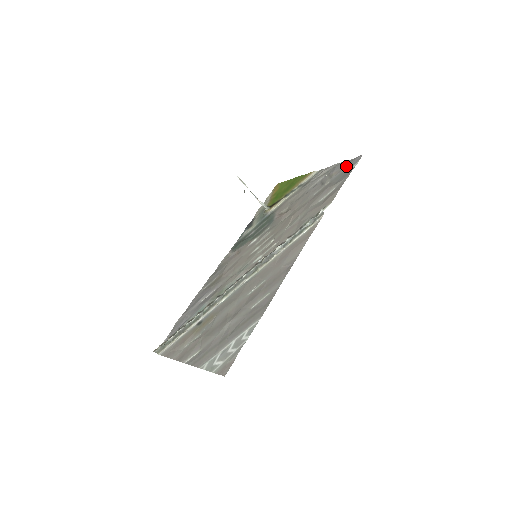
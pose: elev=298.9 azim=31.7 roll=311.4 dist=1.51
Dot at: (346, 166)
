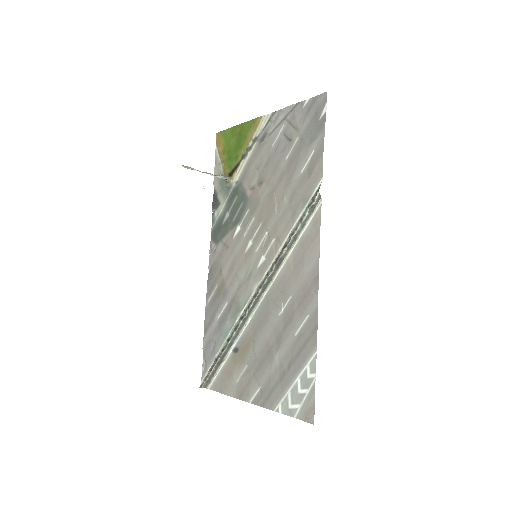
Dot at: (311, 111)
